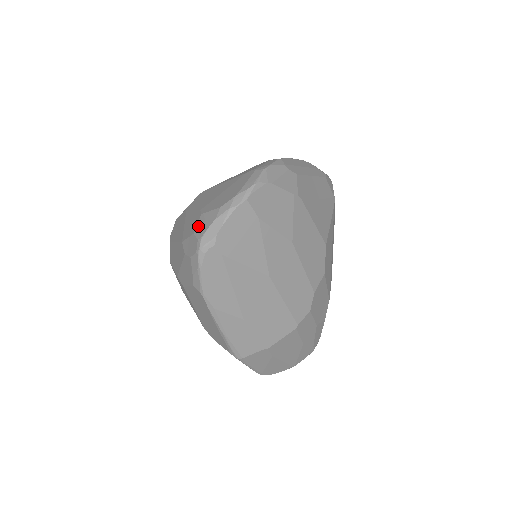
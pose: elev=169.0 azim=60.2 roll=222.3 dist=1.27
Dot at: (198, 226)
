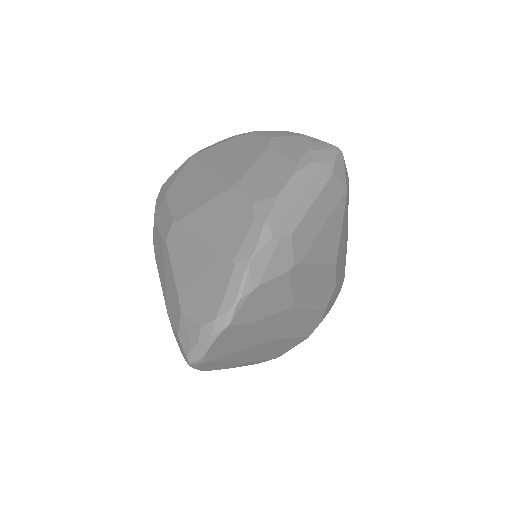
Dot at: (180, 330)
